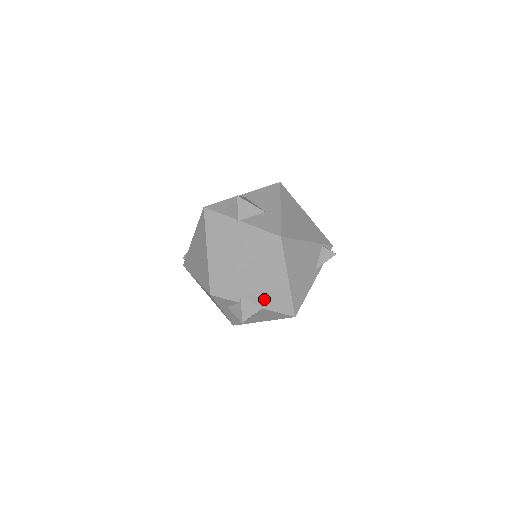
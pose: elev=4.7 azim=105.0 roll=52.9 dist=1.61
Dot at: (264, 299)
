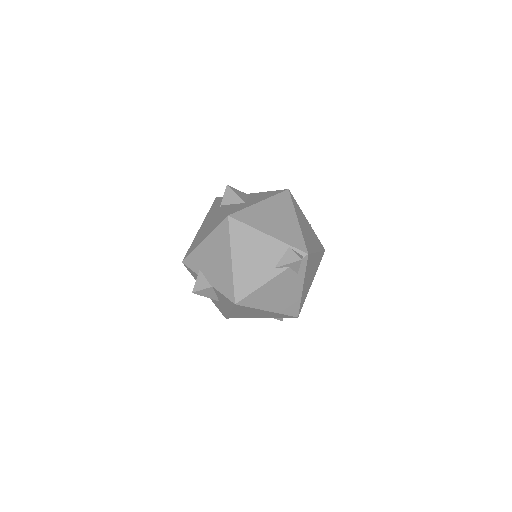
Dot at: (214, 277)
